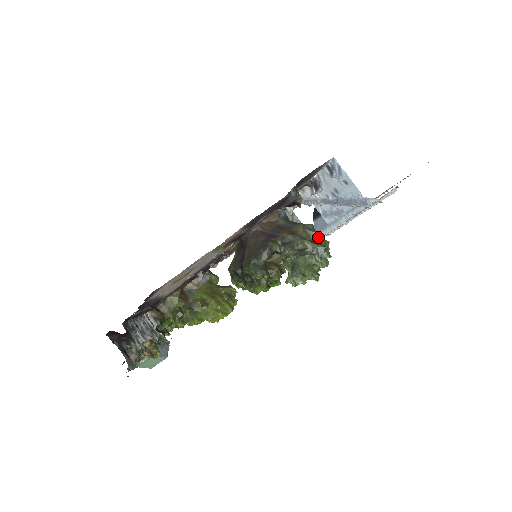
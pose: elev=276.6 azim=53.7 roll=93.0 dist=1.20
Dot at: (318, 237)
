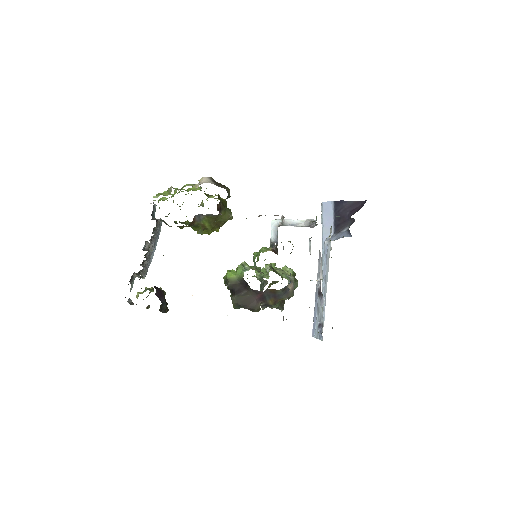
Dot at: occluded
